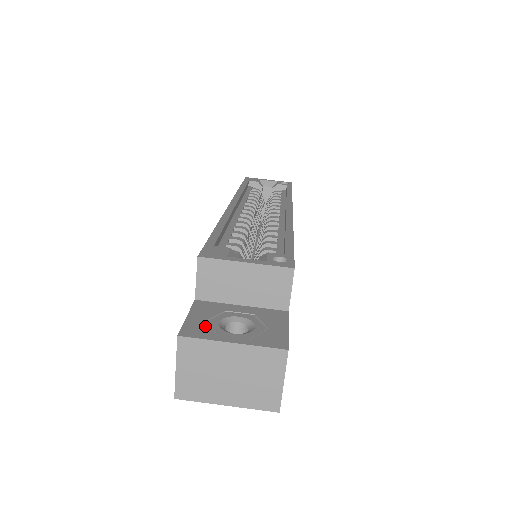
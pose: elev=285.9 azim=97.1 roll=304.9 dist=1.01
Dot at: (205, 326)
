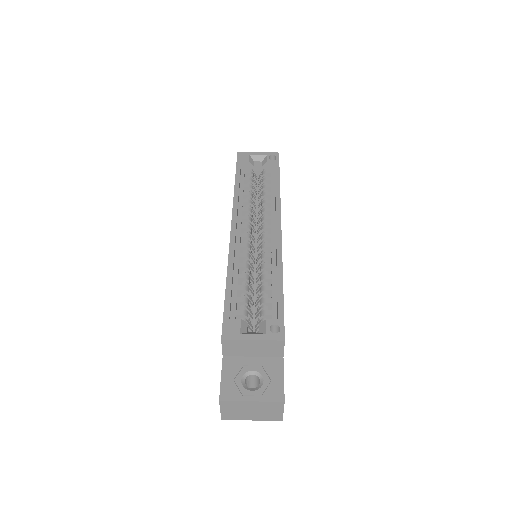
Dot at: (233, 387)
